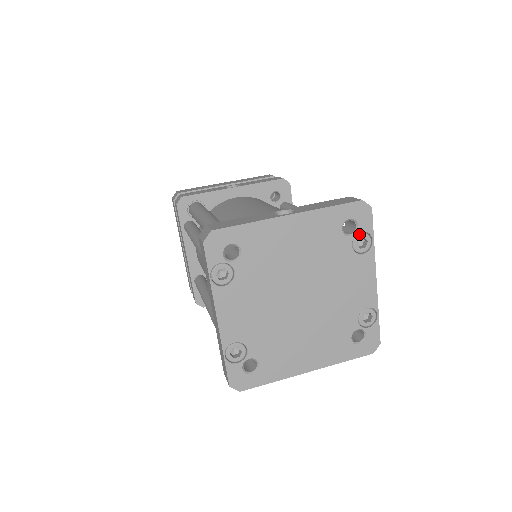
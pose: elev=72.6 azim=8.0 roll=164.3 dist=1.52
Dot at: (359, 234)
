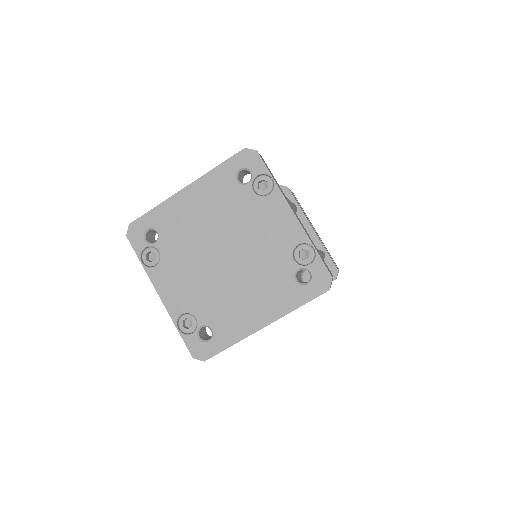
Dot at: (256, 179)
